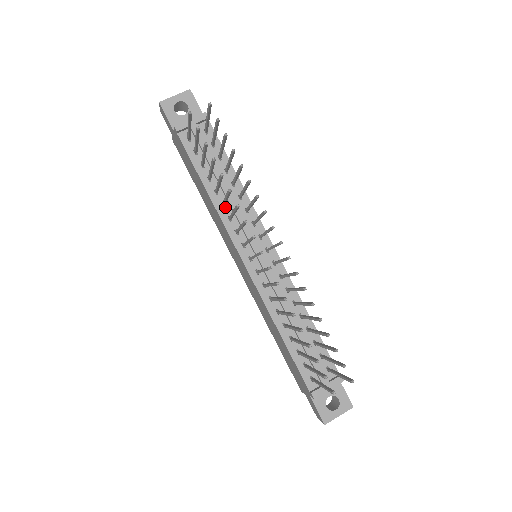
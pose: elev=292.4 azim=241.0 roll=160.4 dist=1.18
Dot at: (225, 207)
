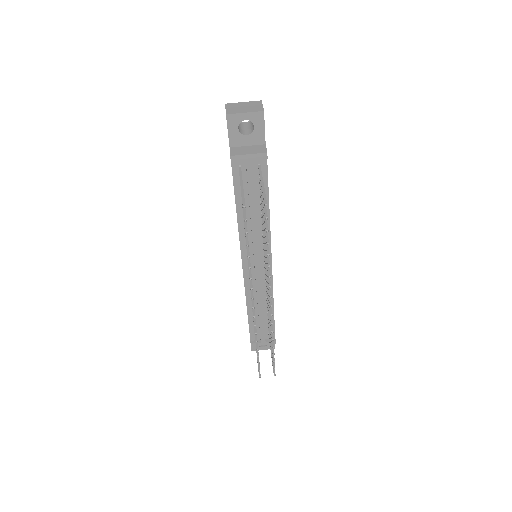
Dot at: (247, 229)
